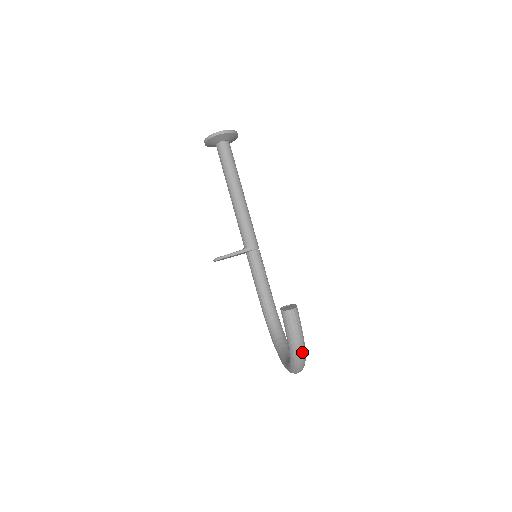
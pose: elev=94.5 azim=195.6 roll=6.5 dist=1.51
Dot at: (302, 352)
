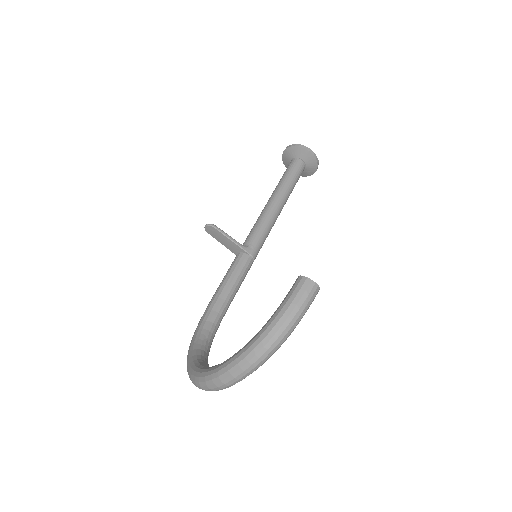
Dot at: (275, 347)
